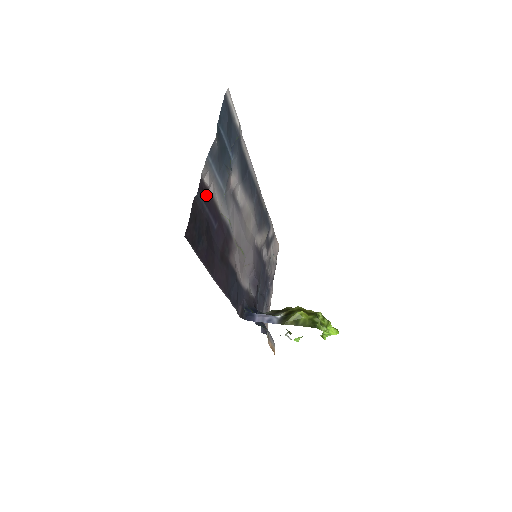
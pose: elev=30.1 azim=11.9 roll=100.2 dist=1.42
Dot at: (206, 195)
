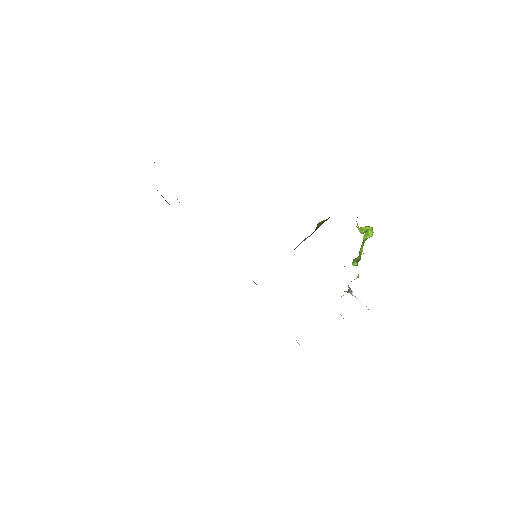
Dot at: occluded
